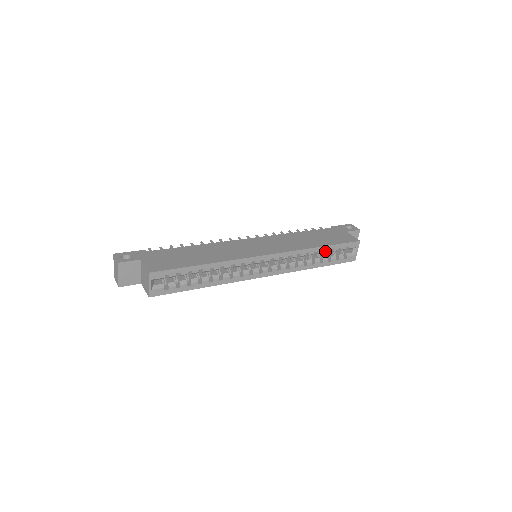
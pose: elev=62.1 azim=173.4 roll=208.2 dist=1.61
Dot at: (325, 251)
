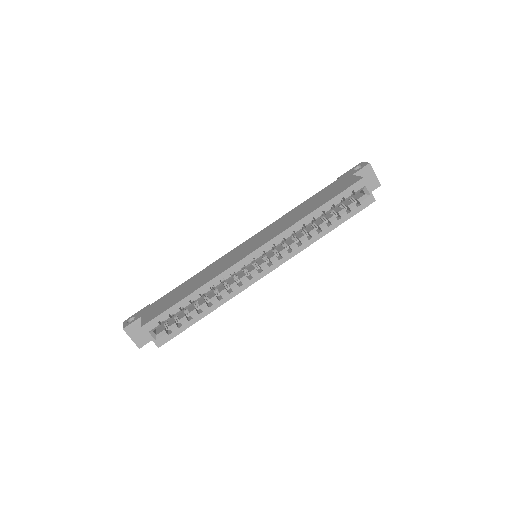
Dot at: (324, 212)
